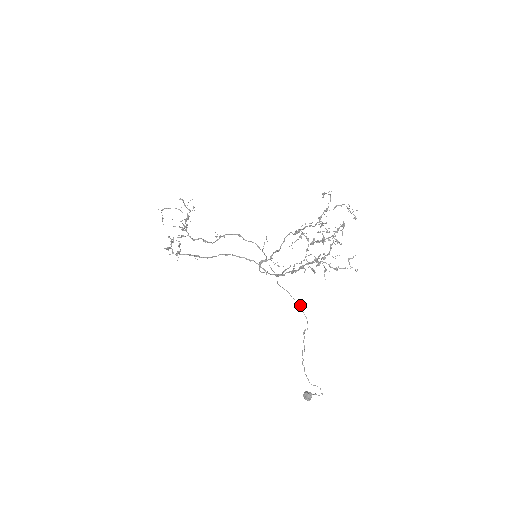
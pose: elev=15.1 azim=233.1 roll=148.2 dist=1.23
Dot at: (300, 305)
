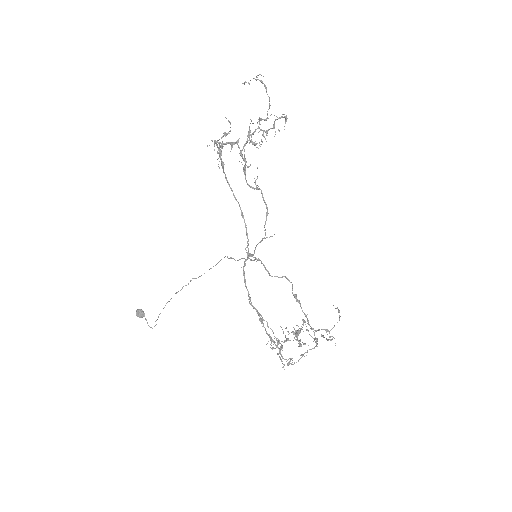
Dot at: occluded
